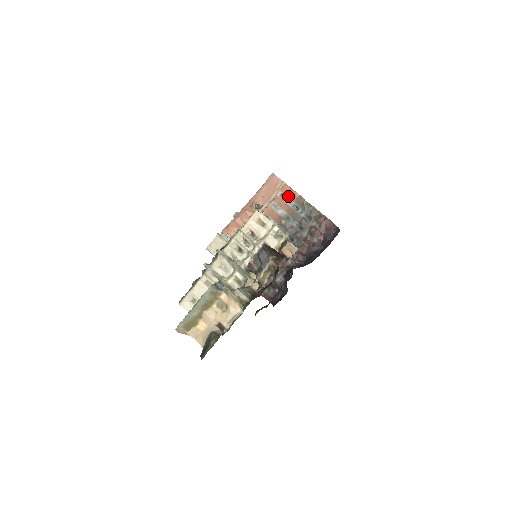
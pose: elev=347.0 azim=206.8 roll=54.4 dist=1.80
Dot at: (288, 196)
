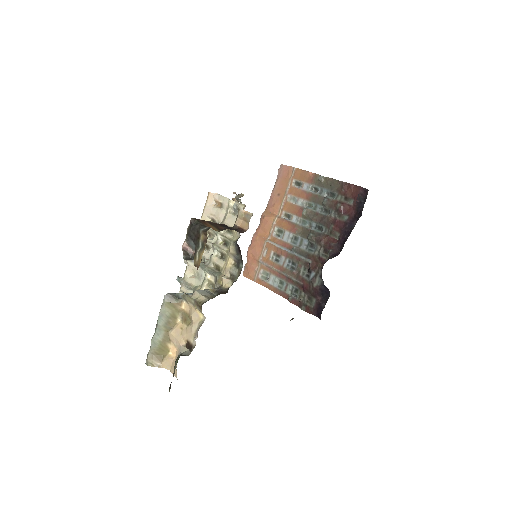
Dot at: (302, 181)
